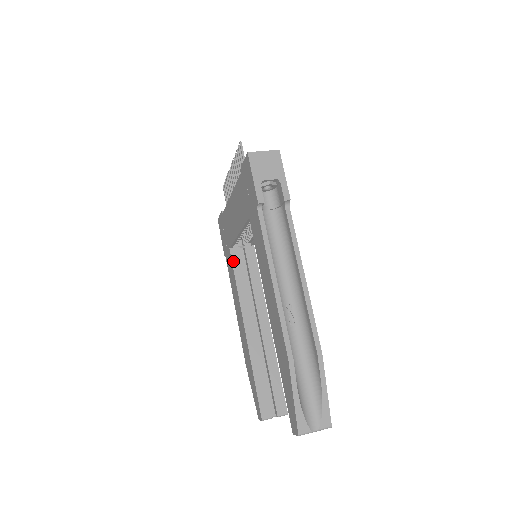
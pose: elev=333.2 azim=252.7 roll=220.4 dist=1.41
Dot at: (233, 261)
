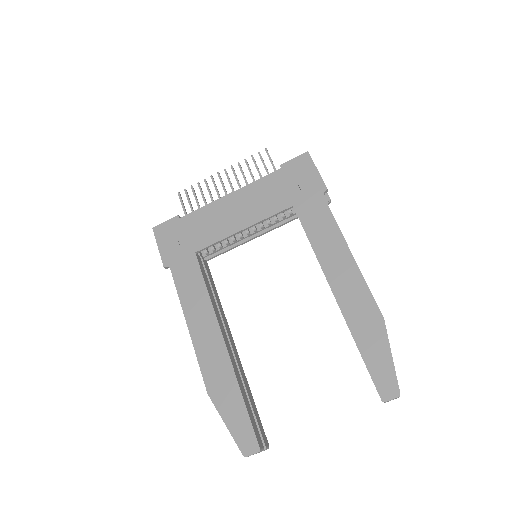
Dot at: (200, 266)
